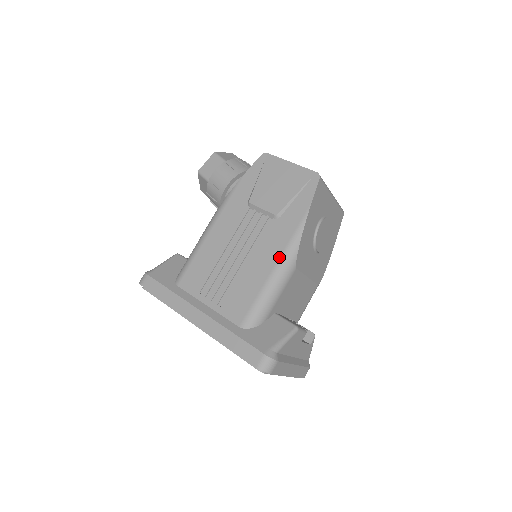
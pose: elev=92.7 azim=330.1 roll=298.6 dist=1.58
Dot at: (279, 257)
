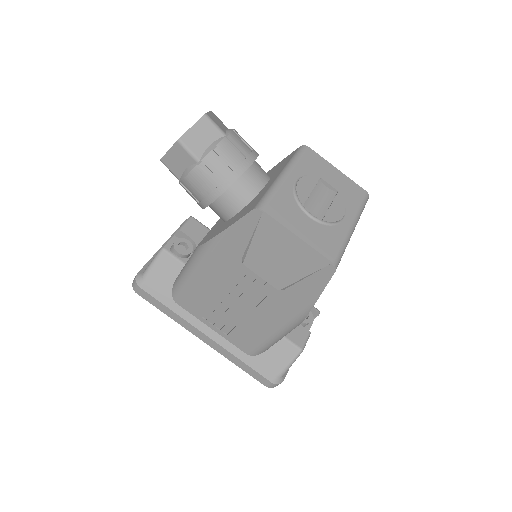
Dot at: (283, 323)
